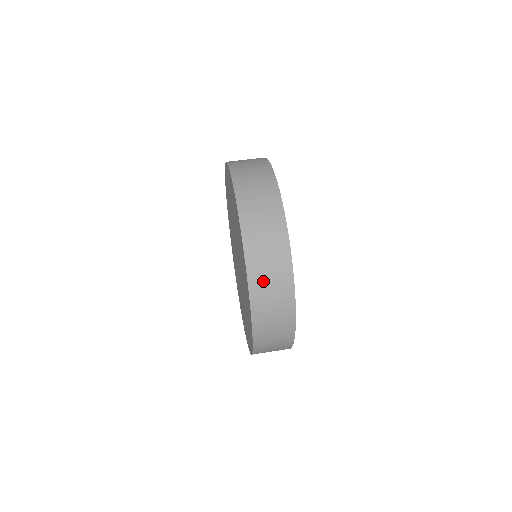
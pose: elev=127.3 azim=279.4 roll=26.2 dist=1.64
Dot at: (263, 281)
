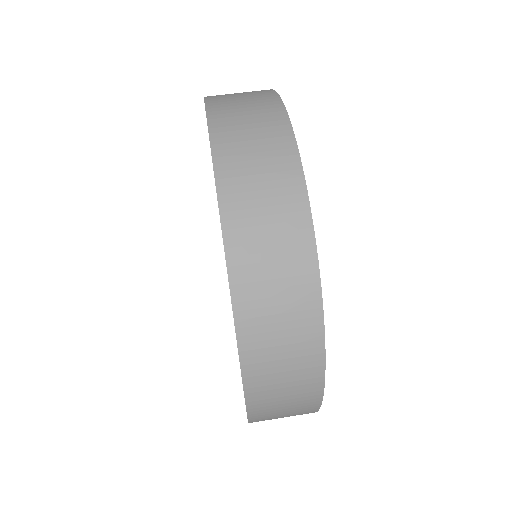
Dot at: (238, 139)
